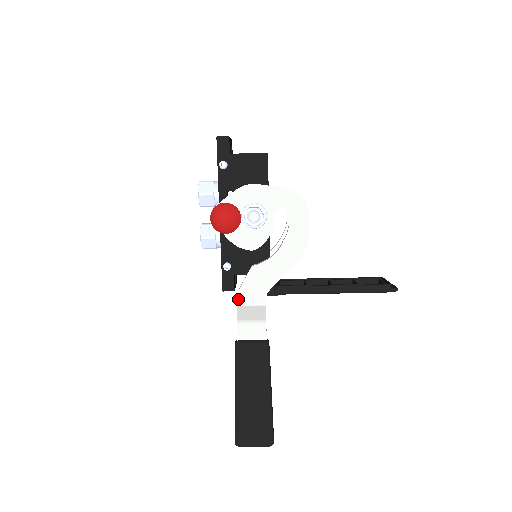
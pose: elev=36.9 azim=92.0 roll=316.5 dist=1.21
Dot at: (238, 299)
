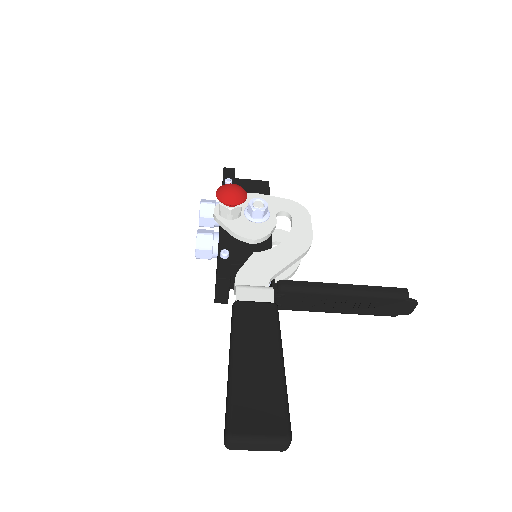
Dot at: (236, 281)
